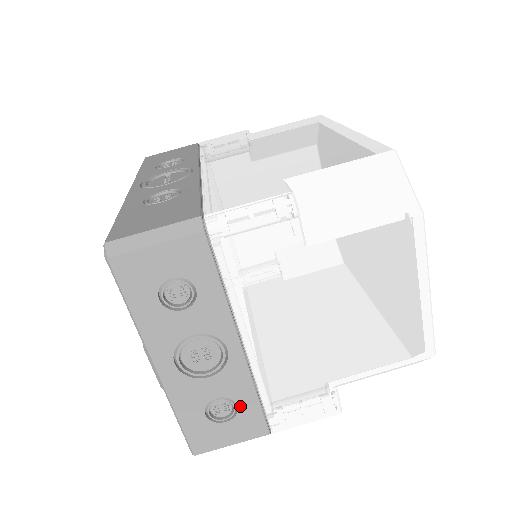
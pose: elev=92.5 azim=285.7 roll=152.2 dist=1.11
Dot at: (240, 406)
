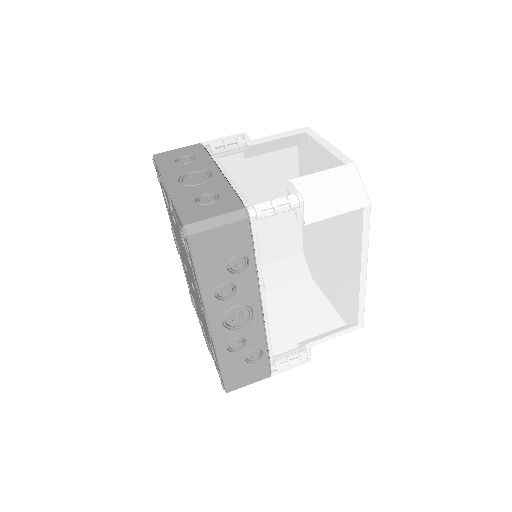
Dot at: (221, 196)
